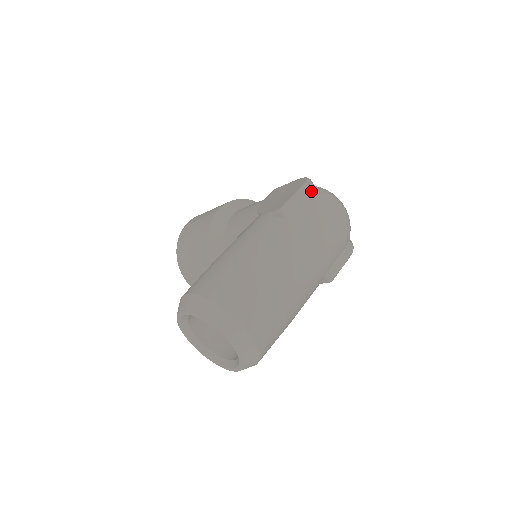
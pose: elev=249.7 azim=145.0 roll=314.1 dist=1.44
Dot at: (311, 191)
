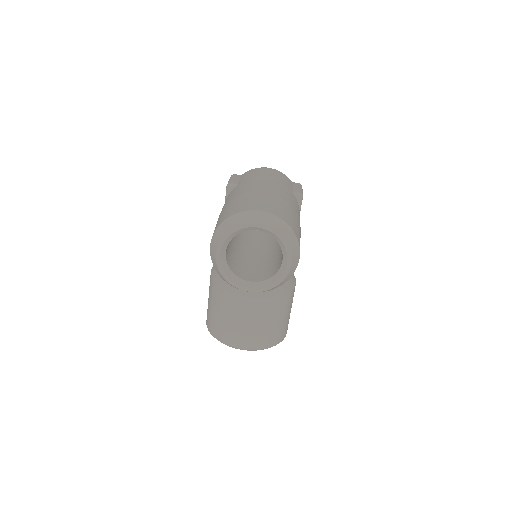
Dot at: (239, 175)
